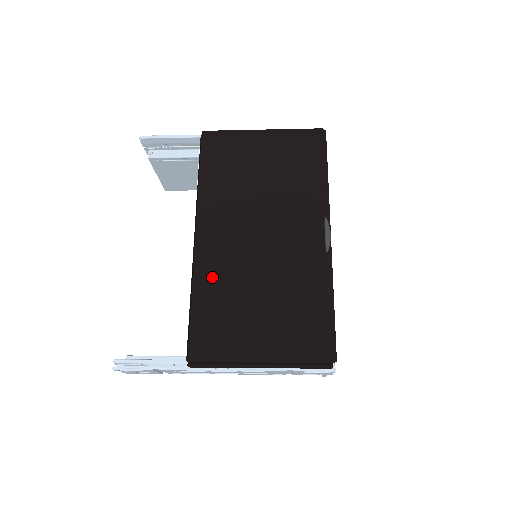
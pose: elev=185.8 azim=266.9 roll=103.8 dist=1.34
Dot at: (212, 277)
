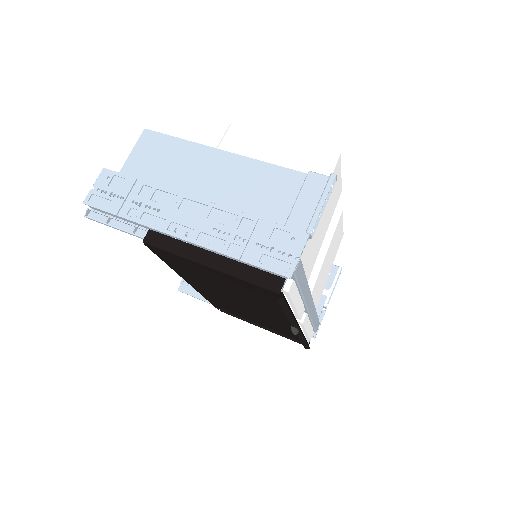
Dot at: (215, 298)
